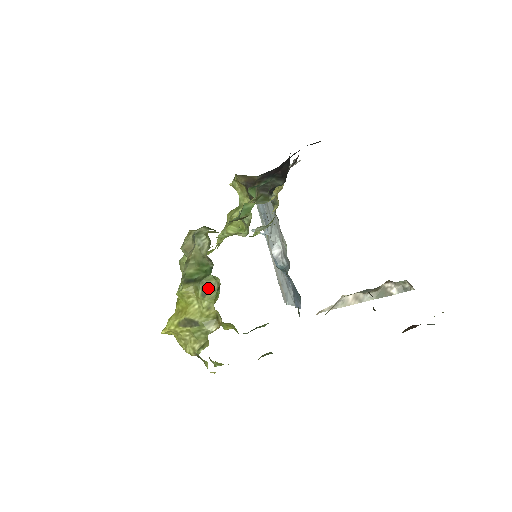
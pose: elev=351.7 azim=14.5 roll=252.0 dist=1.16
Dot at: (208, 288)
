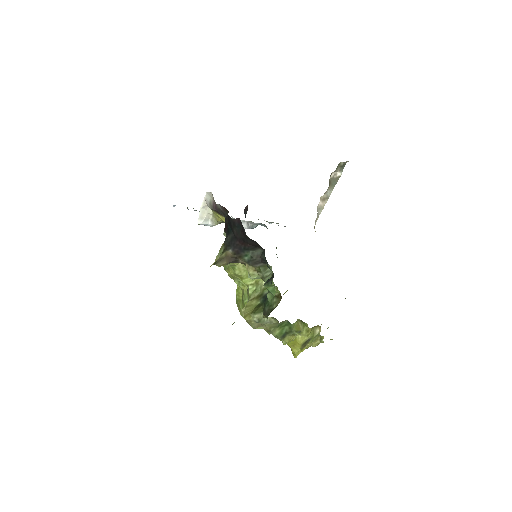
Dot at: (298, 328)
